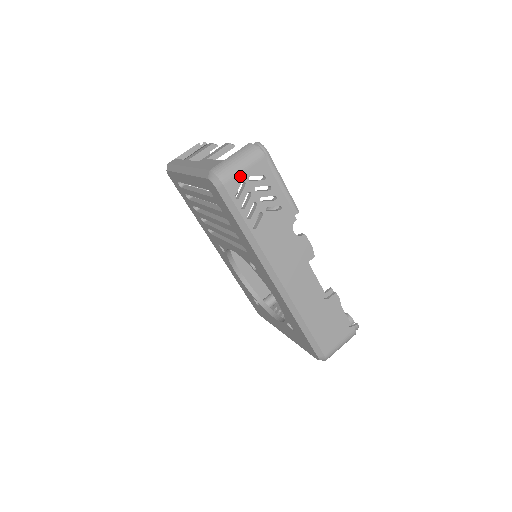
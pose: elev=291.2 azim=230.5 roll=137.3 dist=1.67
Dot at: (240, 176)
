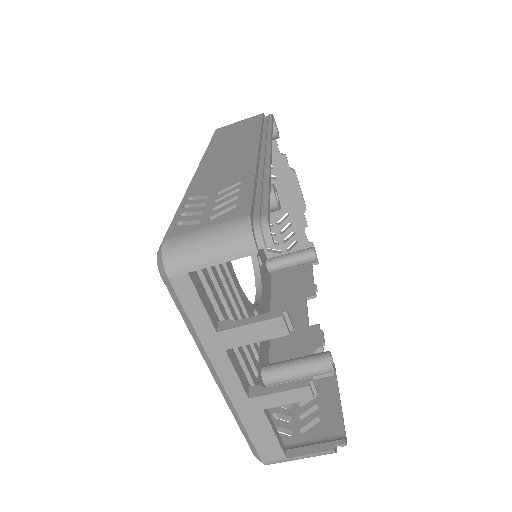
Dot at: occluded
